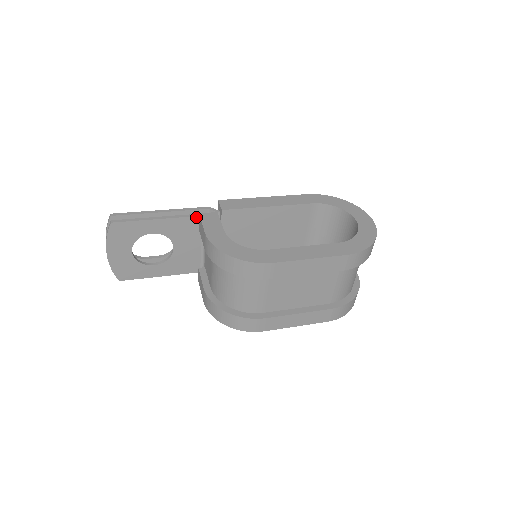
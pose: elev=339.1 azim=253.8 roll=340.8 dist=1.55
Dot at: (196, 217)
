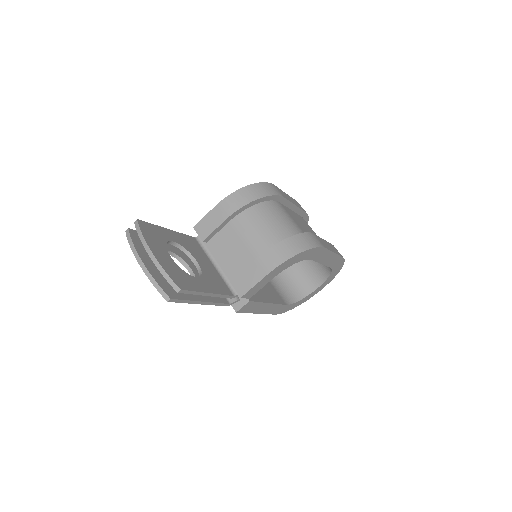
Dot at: (192, 238)
